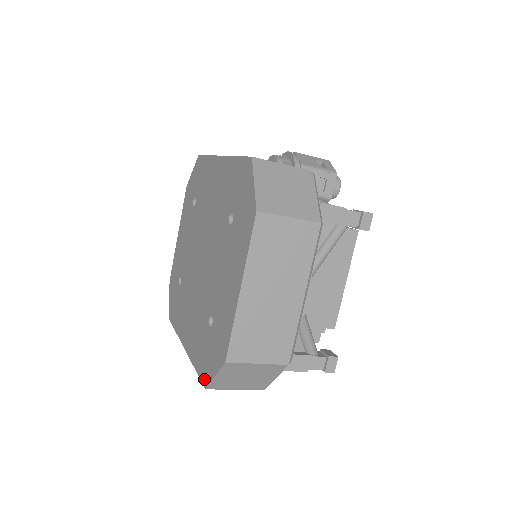
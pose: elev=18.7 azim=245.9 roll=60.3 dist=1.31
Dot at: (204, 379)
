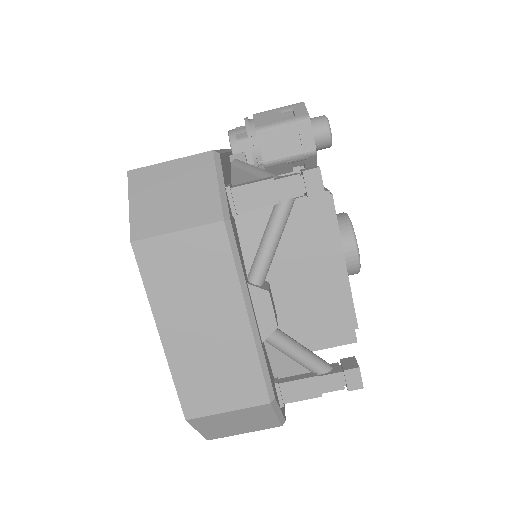
Dot at: occluded
